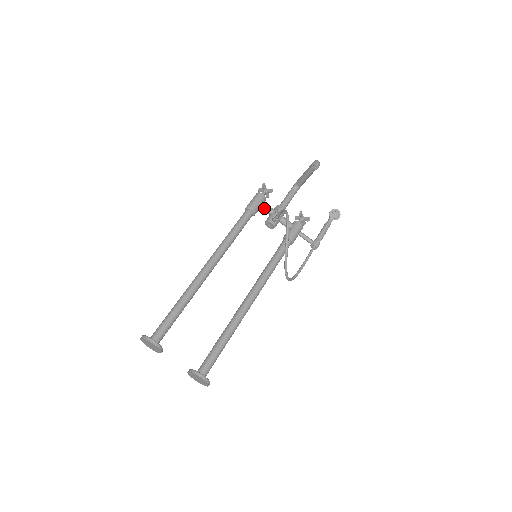
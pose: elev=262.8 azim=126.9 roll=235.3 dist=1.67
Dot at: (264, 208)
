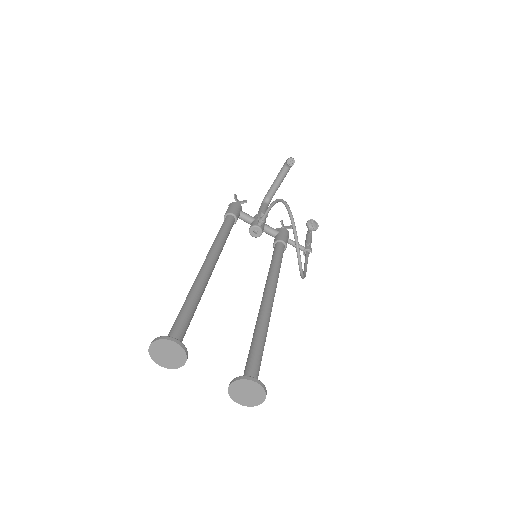
Dot at: (244, 216)
